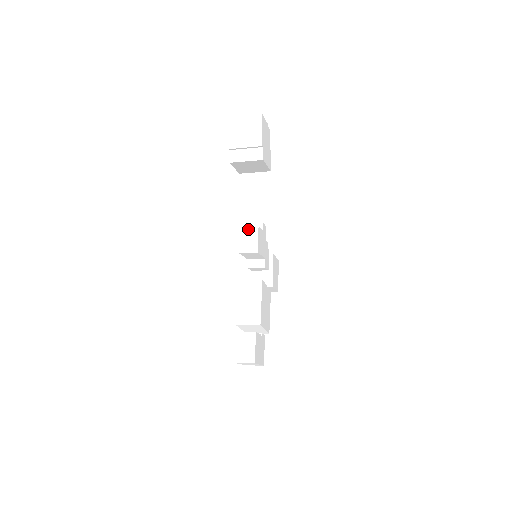
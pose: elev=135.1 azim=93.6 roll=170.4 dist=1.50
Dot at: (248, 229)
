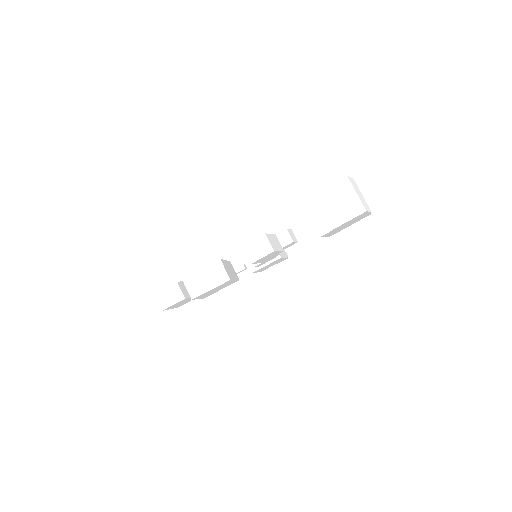
Dot at: (267, 243)
